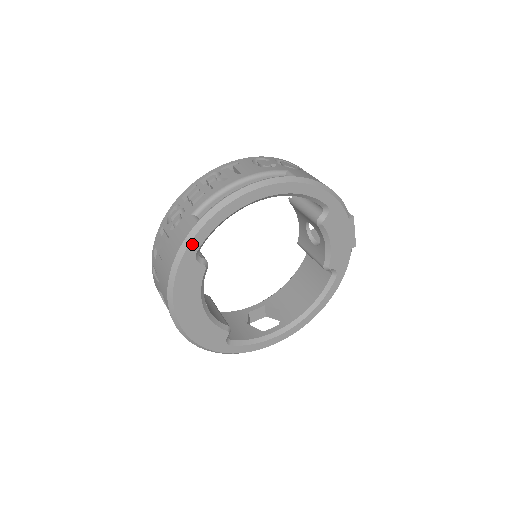
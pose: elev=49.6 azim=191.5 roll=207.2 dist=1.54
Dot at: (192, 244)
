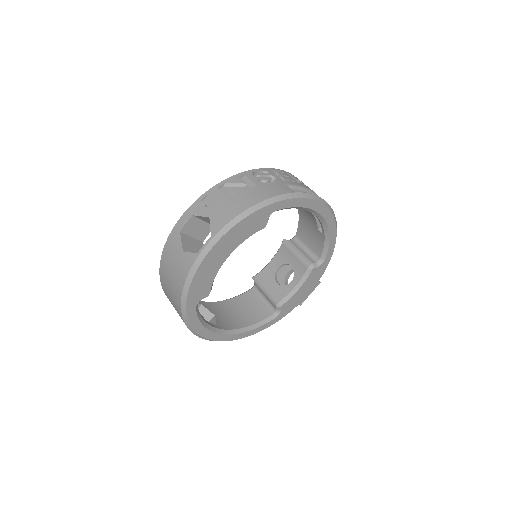
Dot at: (282, 202)
